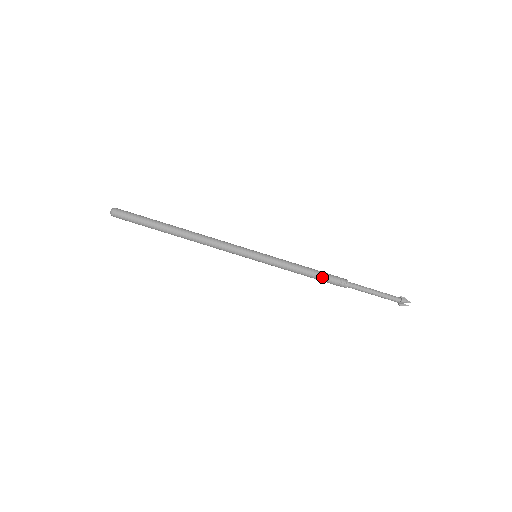
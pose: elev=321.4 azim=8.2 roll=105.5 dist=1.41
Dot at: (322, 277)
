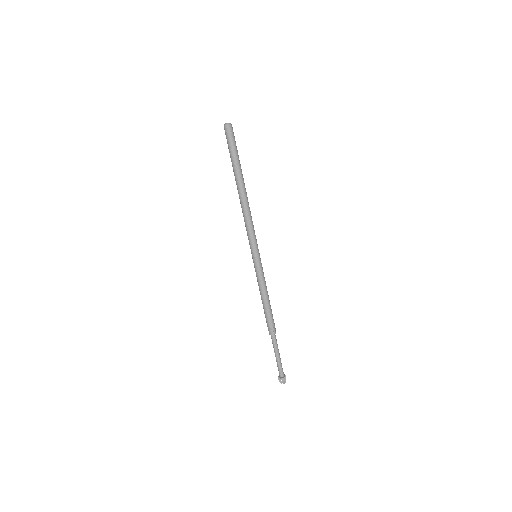
Dot at: (267, 313)
